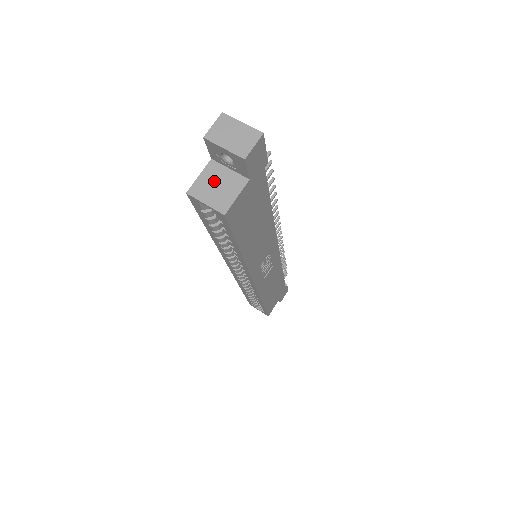
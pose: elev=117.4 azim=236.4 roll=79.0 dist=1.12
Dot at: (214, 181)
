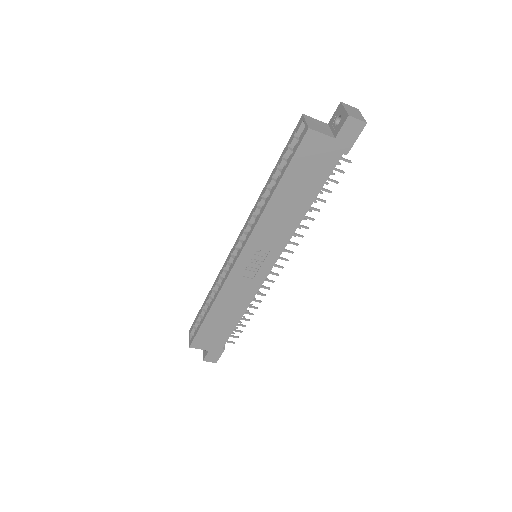
Dot at: (319, 124)
